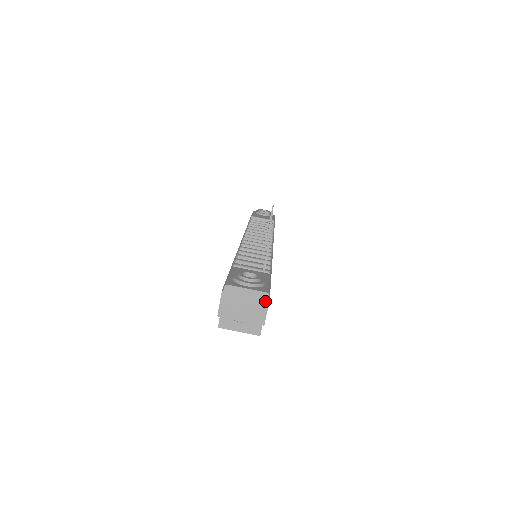
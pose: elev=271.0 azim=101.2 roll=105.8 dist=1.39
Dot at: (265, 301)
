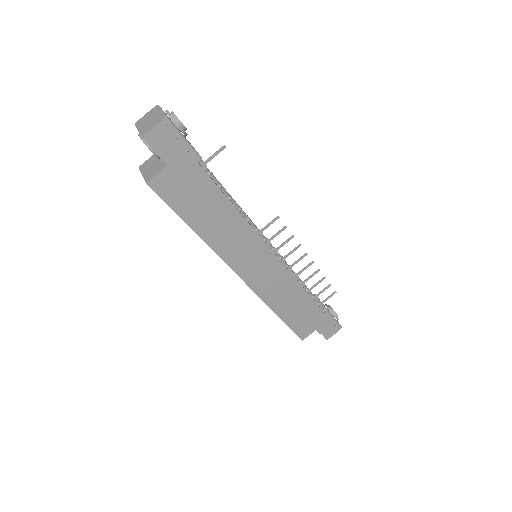
Dot at: (160, 120)
